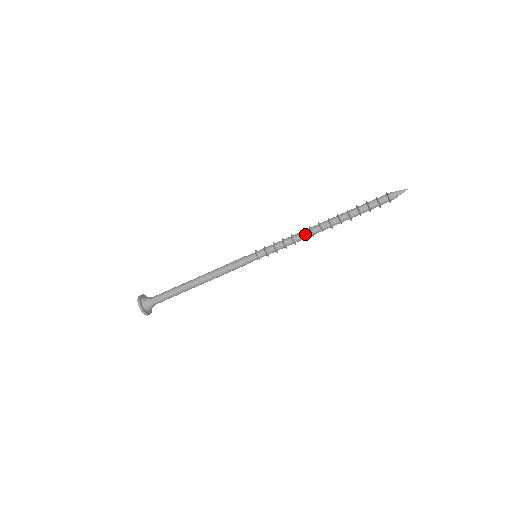
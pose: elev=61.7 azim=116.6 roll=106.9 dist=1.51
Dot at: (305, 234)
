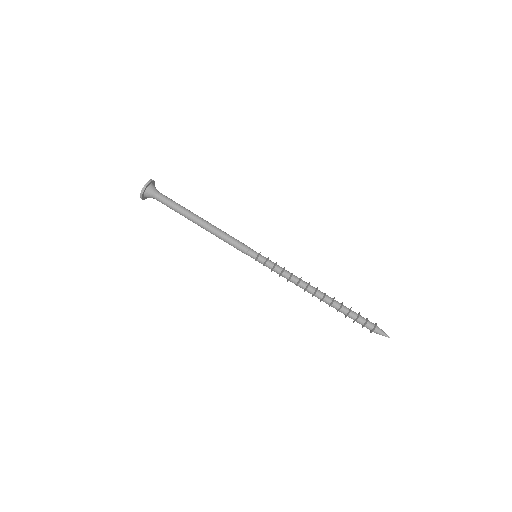
Dot at: (301, 285)
